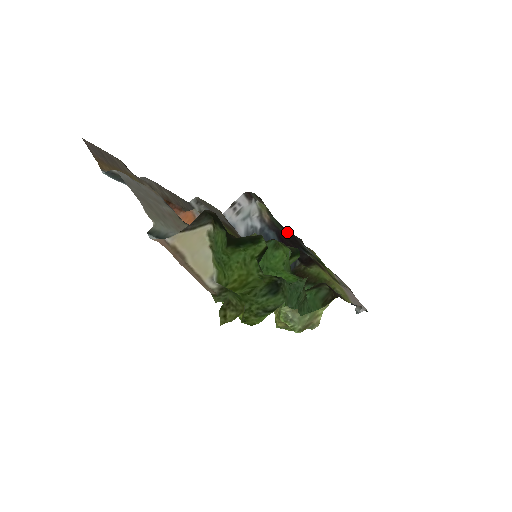
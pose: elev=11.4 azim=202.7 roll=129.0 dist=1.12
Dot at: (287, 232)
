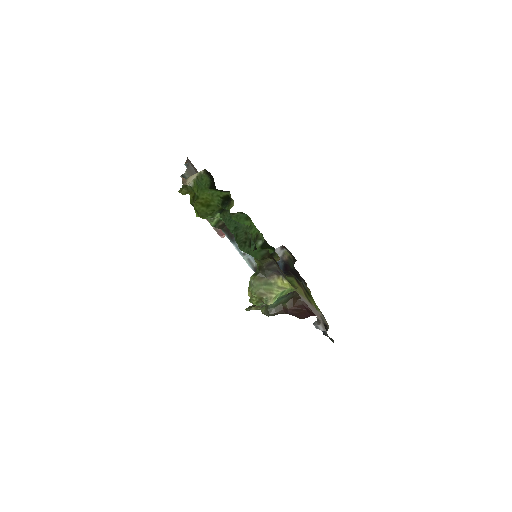
Dot at: (295, 271)
